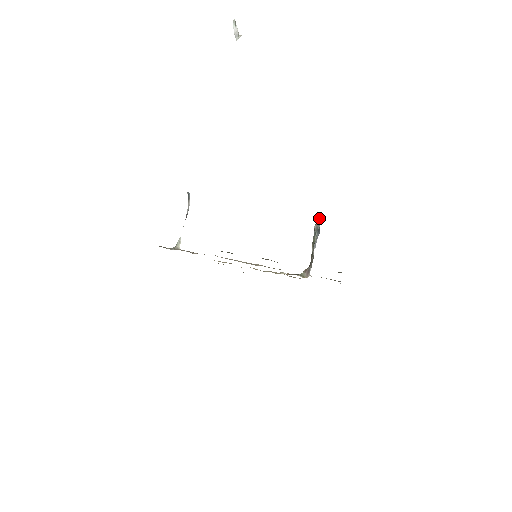
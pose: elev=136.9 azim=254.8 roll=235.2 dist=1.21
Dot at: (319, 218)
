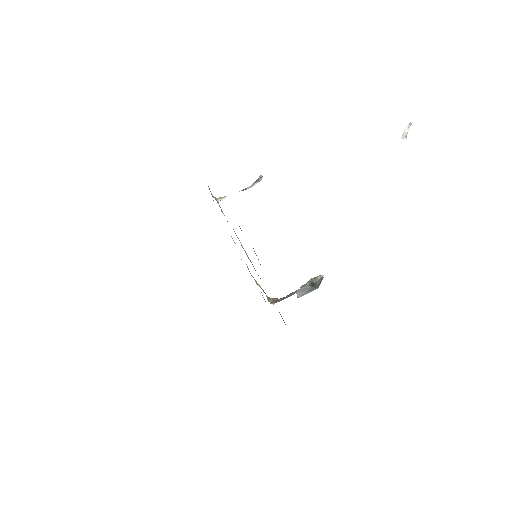
Dot at: (321, 276)
